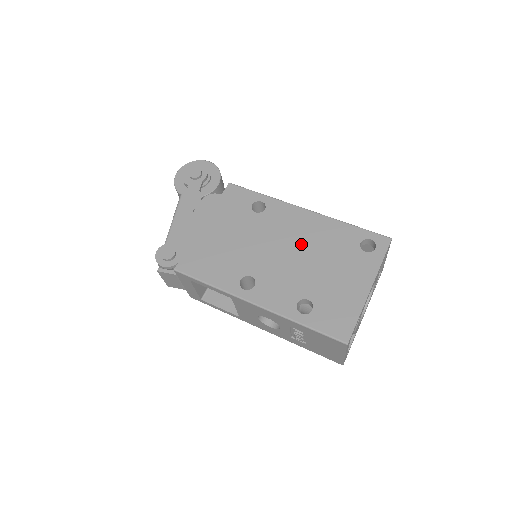
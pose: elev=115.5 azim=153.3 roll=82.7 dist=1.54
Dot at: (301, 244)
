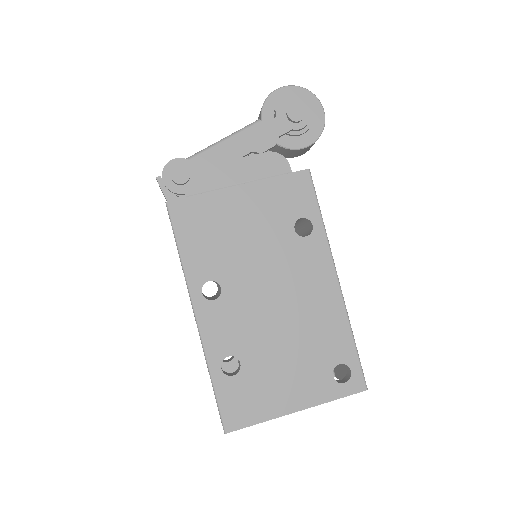
Dot at: (294, 308)
